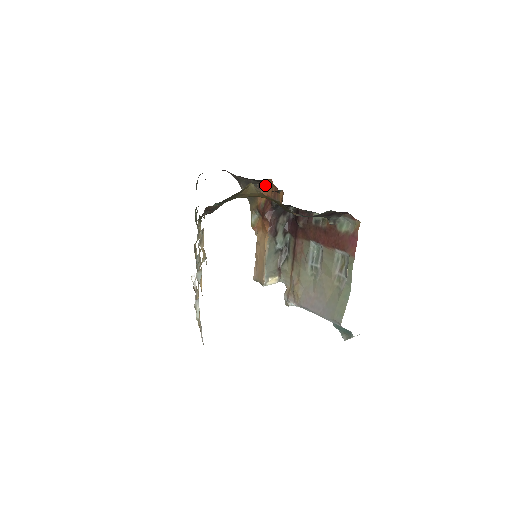
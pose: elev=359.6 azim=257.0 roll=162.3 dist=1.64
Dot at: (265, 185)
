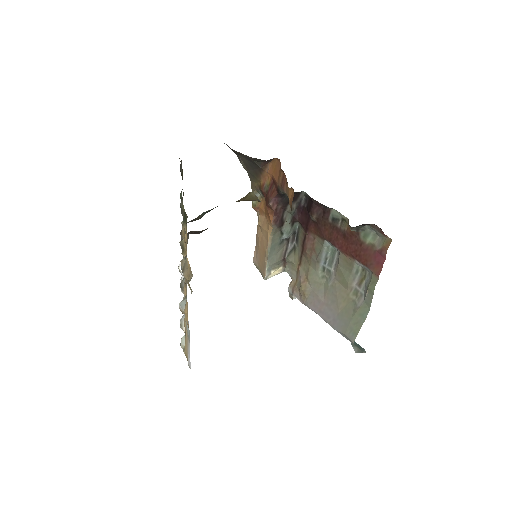
Dot at: (271, 163)
